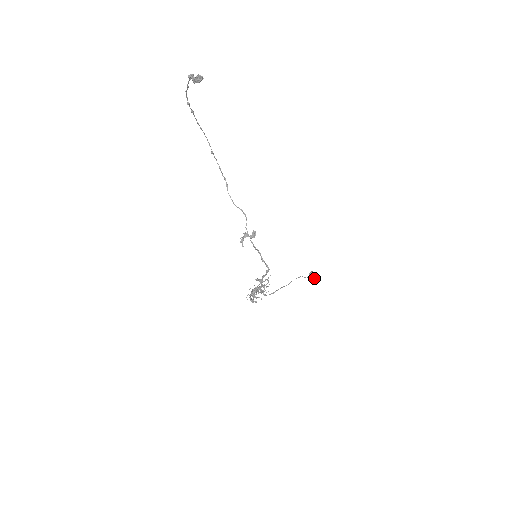
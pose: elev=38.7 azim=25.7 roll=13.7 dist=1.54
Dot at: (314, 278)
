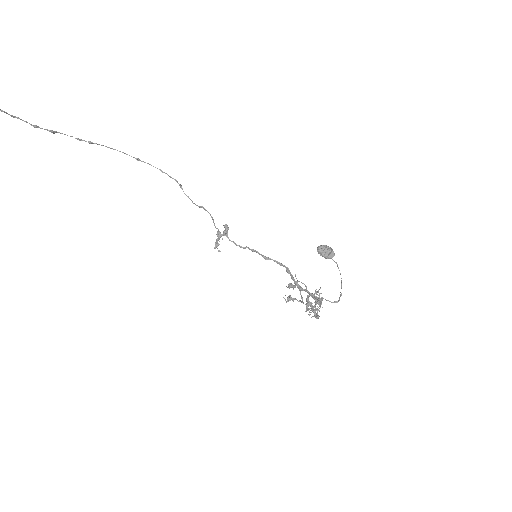
Dot at: (326, 254)
